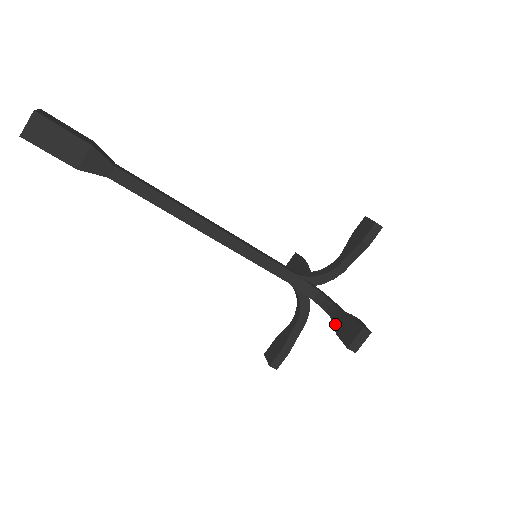
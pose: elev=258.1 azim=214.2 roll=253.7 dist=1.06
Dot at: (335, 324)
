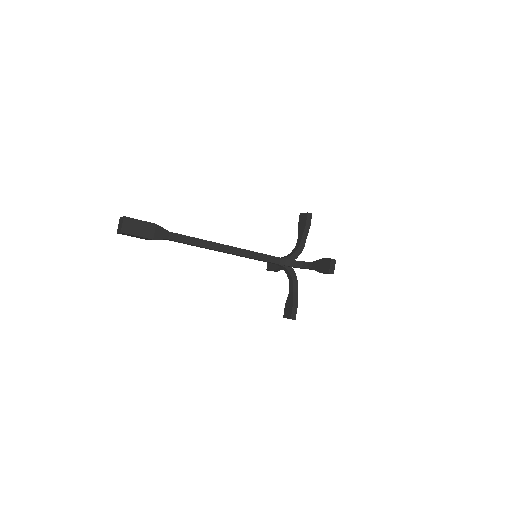
Dot at: (316, 269)
